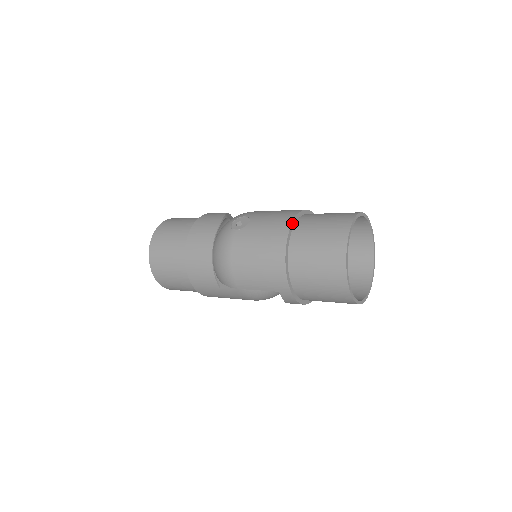
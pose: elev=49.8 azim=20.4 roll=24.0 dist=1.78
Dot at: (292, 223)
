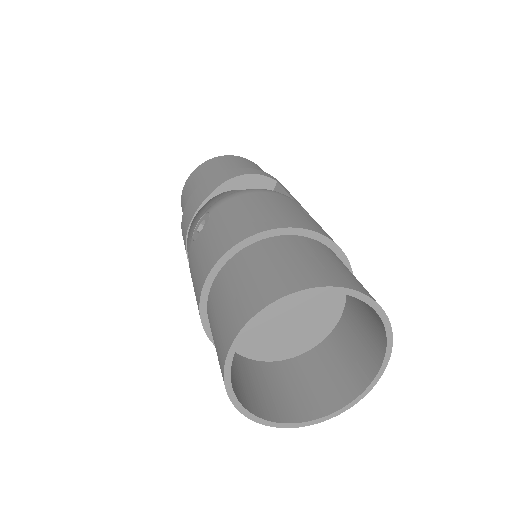
Dot at: (211, 271)
